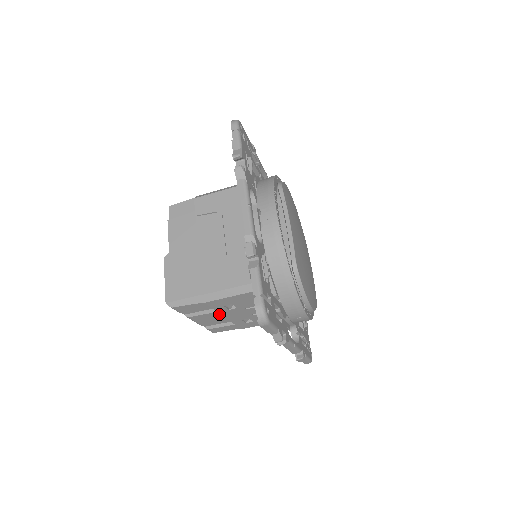
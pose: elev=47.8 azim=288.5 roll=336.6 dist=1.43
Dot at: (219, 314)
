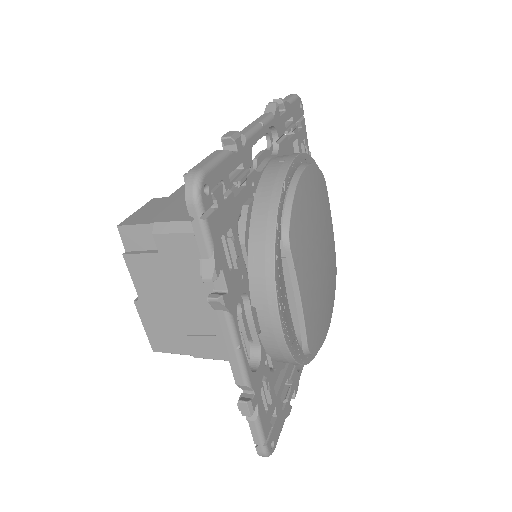
Dot at: occluded
